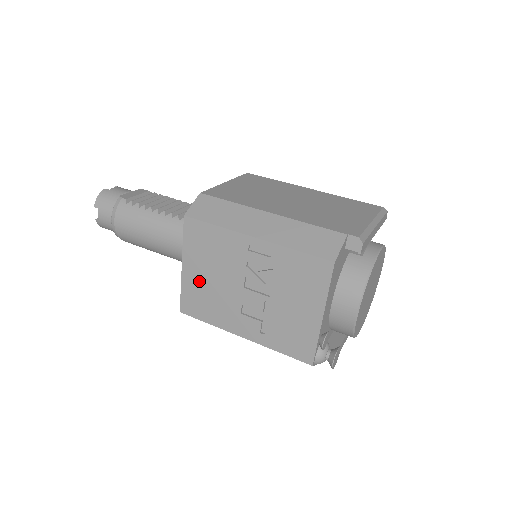
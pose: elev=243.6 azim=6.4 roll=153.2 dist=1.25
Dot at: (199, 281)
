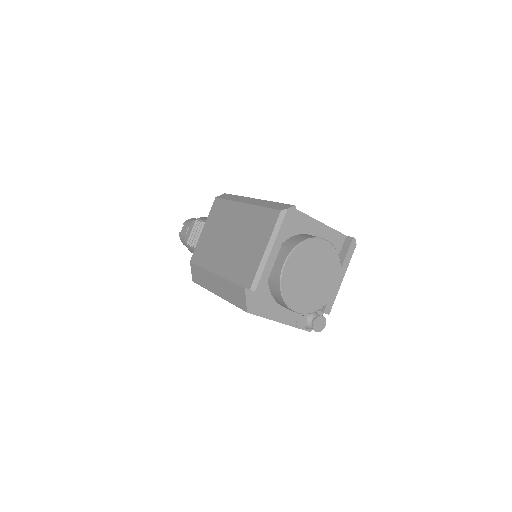
Dot at: occluded
